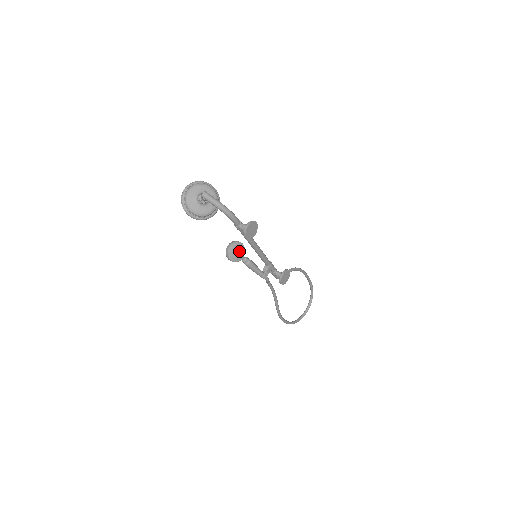
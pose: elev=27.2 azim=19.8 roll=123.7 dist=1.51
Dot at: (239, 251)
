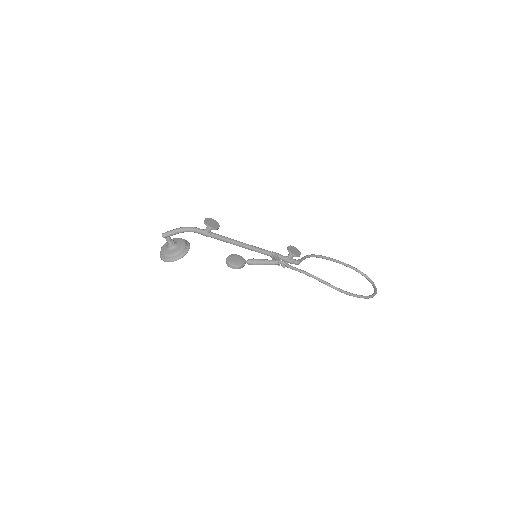
Dot at: (236, 258)
